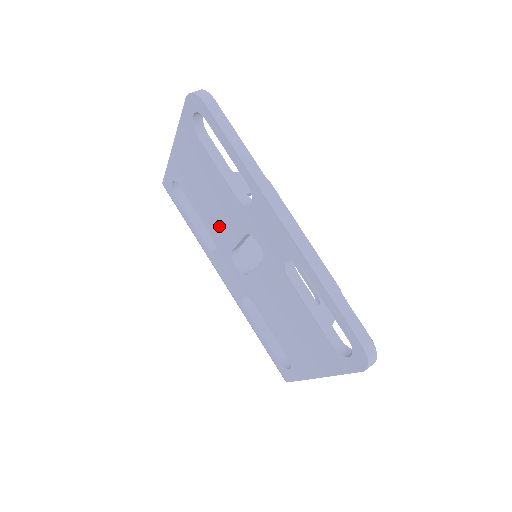
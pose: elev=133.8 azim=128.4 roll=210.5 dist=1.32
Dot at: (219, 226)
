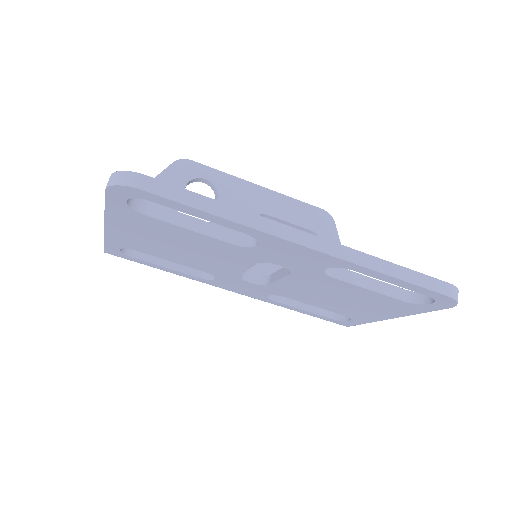
Dot at: (212, 265)
